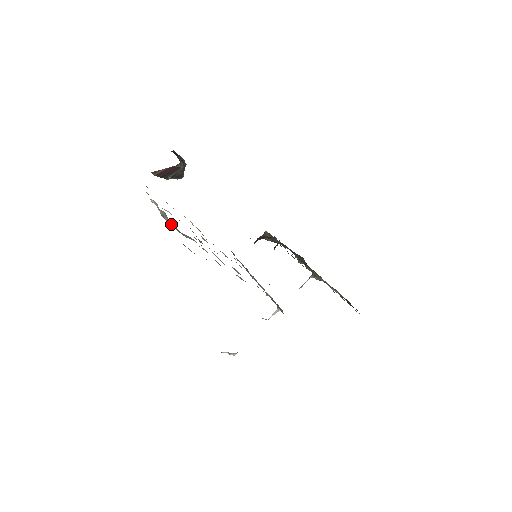
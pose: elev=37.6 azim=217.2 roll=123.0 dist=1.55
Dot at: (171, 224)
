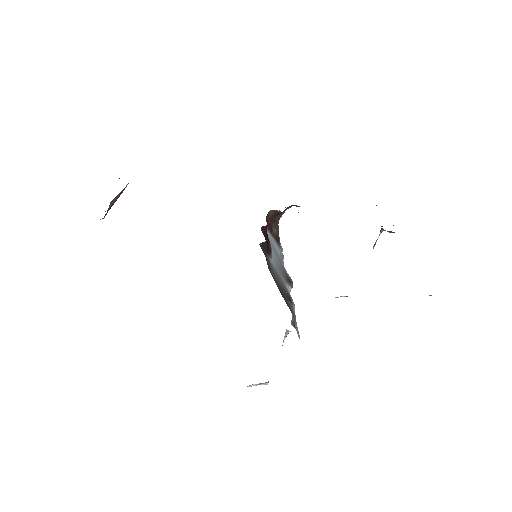
Dot at: occluded
